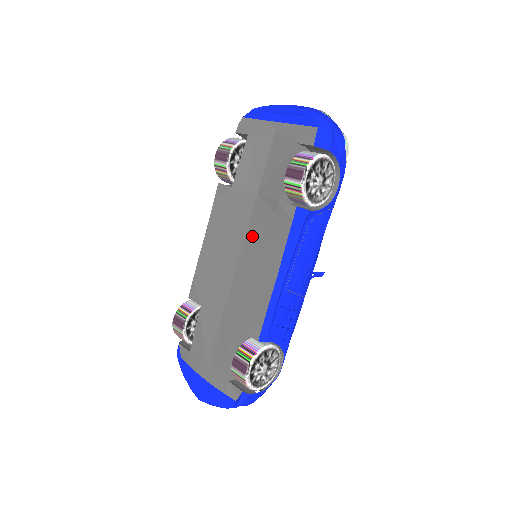
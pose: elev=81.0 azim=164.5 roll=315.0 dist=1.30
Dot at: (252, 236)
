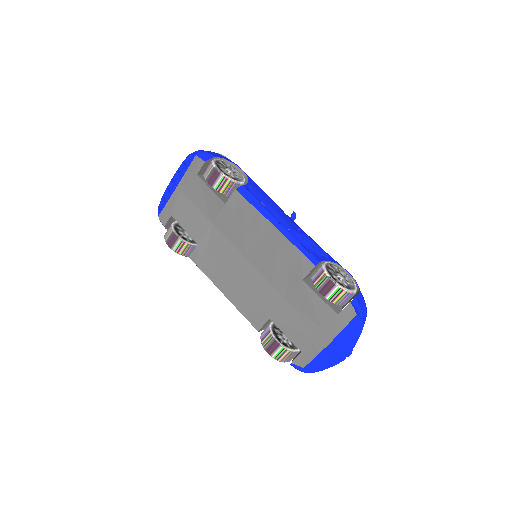
Dot at: (239, 241)
